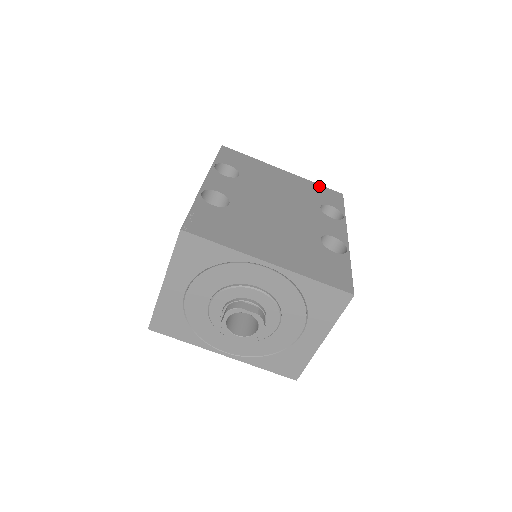
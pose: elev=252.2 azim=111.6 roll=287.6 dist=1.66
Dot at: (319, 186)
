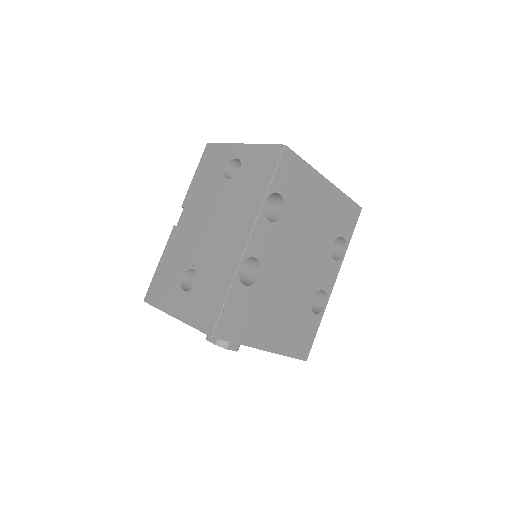
Dot at: (348, 202)
